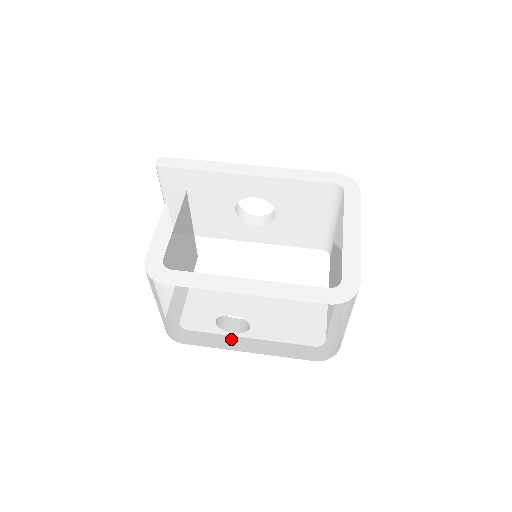
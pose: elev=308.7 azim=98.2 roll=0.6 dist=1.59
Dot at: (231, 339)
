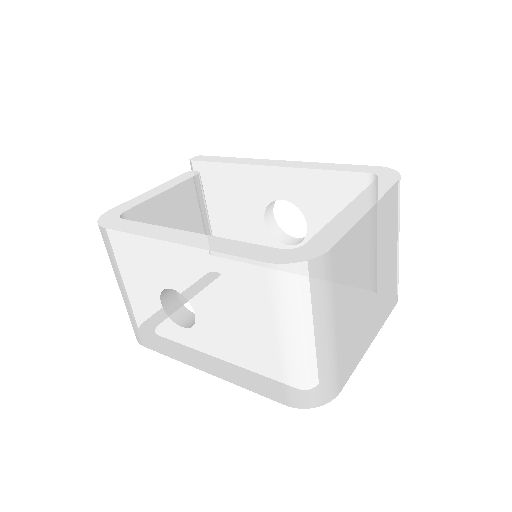
Dot at: (184, 341)
